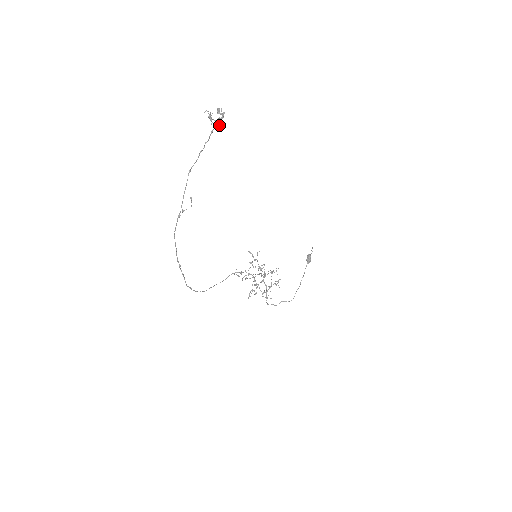
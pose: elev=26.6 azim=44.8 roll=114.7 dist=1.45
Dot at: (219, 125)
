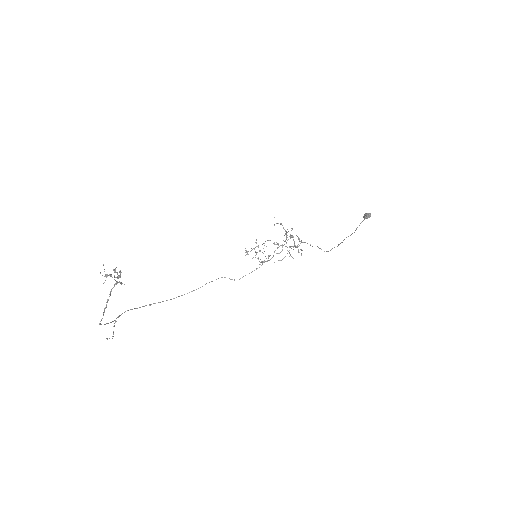
Dot at: (119, 282)
